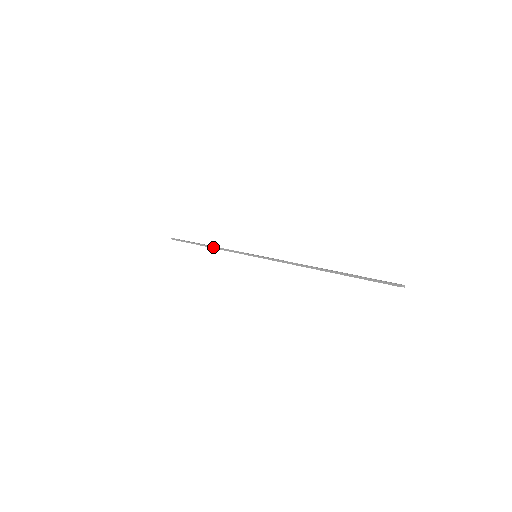
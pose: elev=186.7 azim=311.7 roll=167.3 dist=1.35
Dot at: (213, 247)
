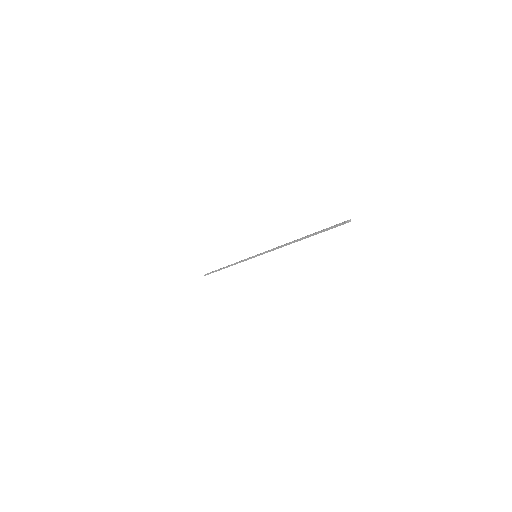
Dot at: (229, 266)
